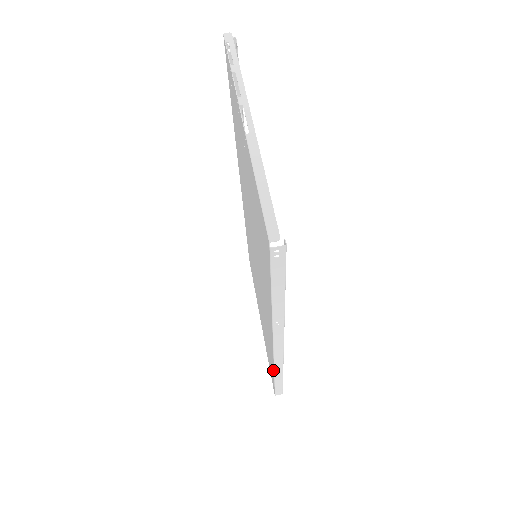
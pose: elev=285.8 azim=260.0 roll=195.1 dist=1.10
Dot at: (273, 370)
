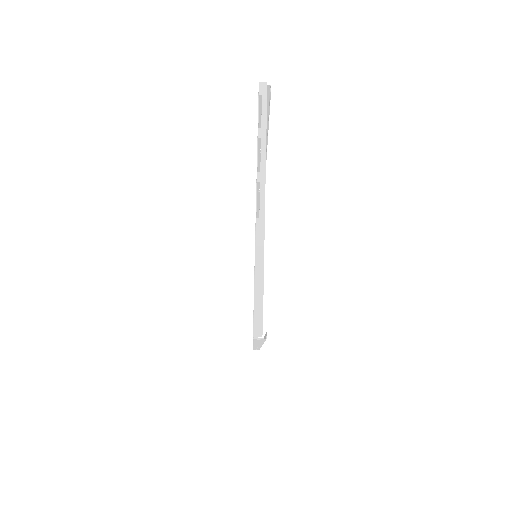
Dot at: occluded
